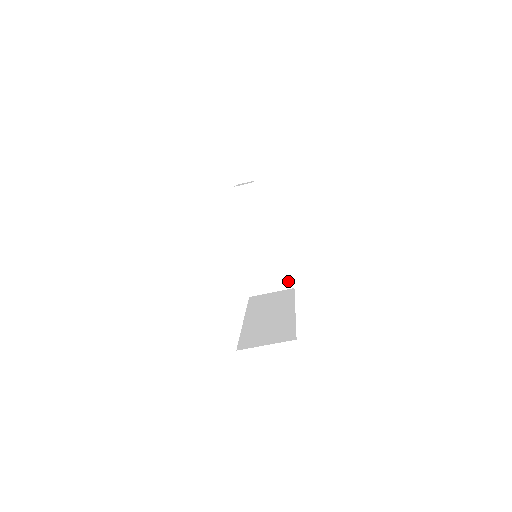
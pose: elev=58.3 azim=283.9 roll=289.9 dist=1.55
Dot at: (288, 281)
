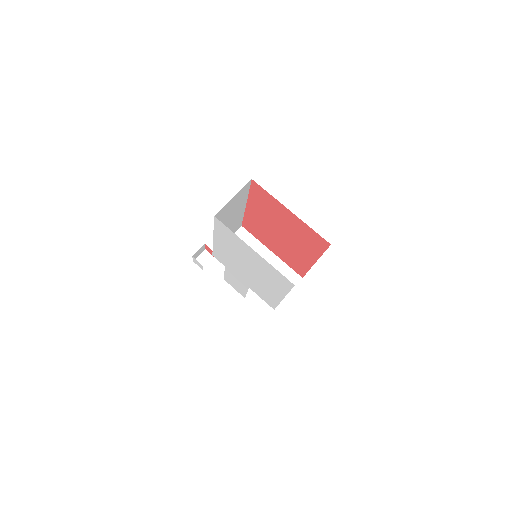
Dot at: (294, 276)
